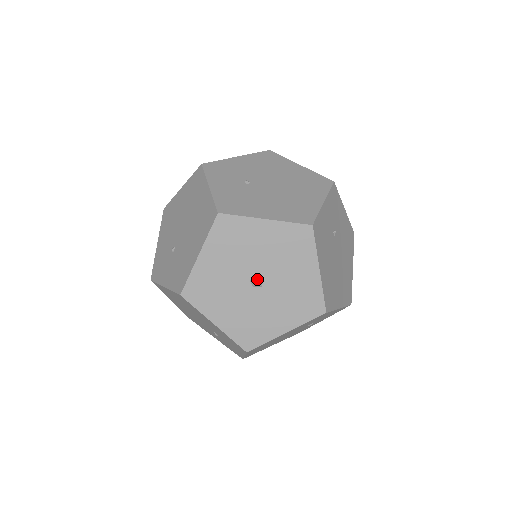
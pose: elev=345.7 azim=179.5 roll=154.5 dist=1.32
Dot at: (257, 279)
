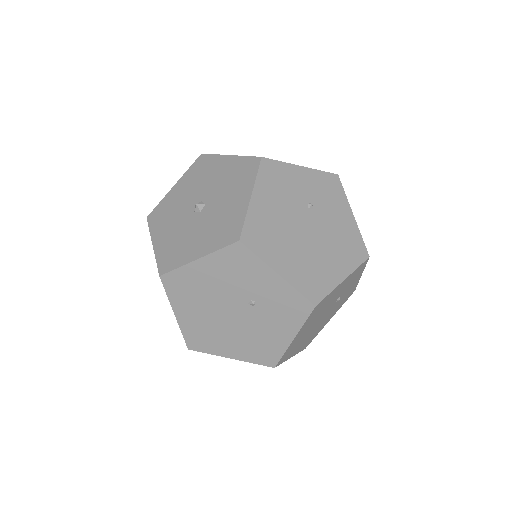
Dot at: (199, 203)
